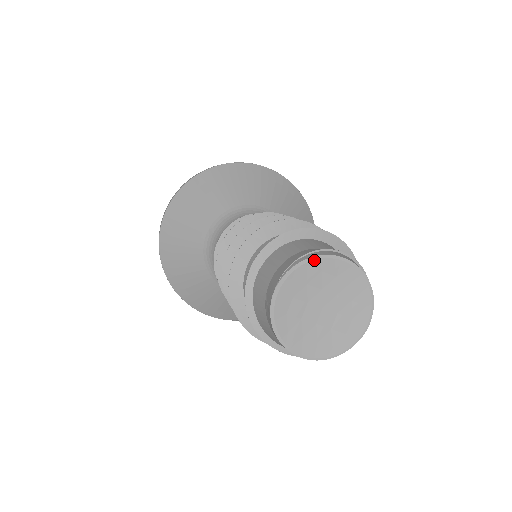
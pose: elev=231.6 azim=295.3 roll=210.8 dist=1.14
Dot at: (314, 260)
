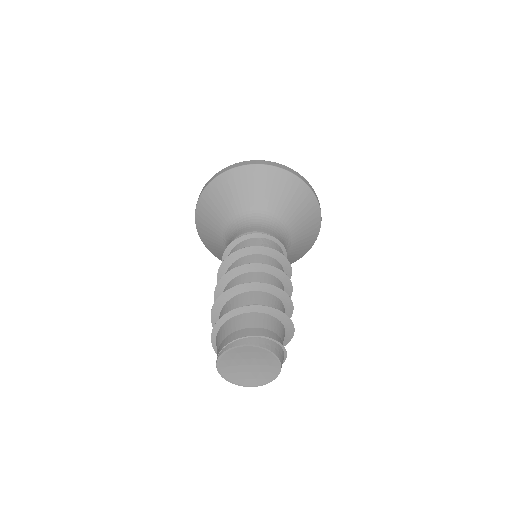
Dot at: (229, 350)
